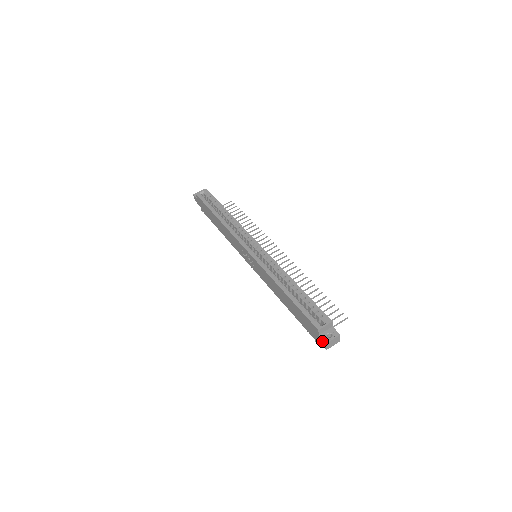
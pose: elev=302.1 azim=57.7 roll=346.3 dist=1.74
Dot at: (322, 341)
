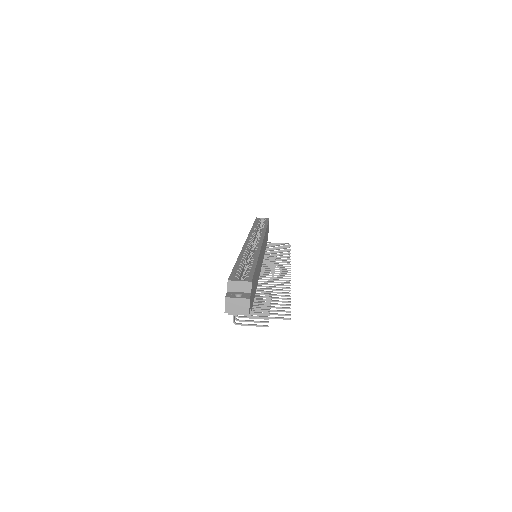
Dot at: occluded
